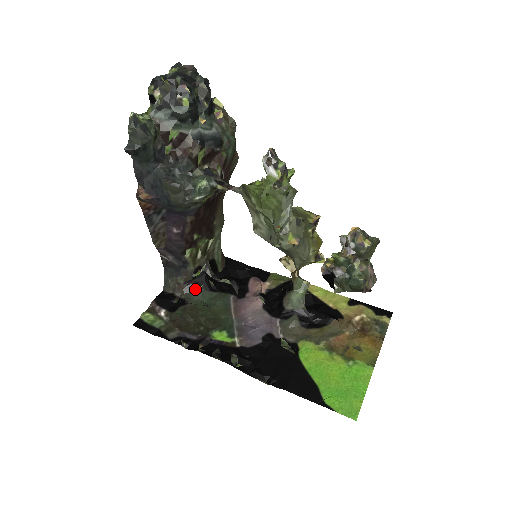
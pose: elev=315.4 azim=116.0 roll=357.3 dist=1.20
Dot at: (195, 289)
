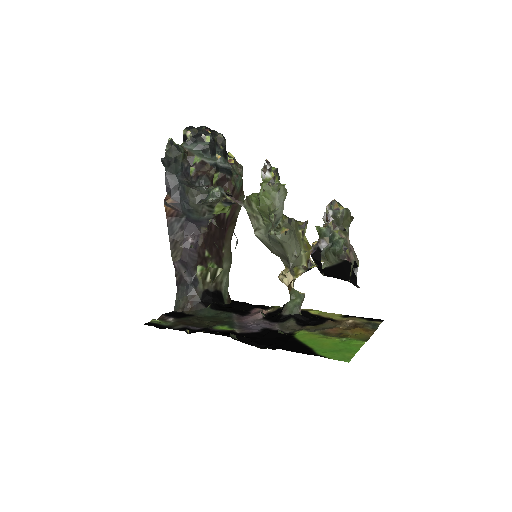
Dot at: (202, 308)
